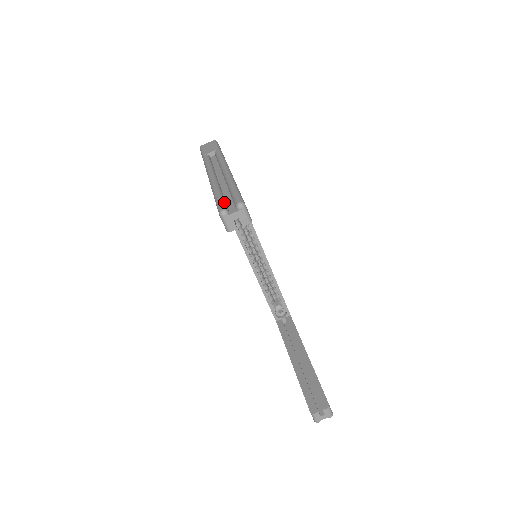
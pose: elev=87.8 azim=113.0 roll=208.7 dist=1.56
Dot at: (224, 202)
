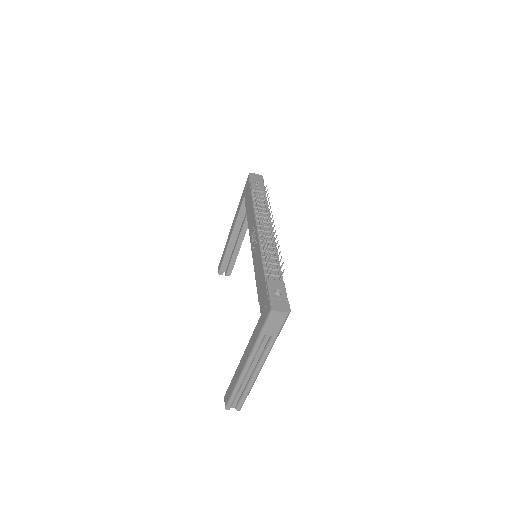
Dot at: occluded
